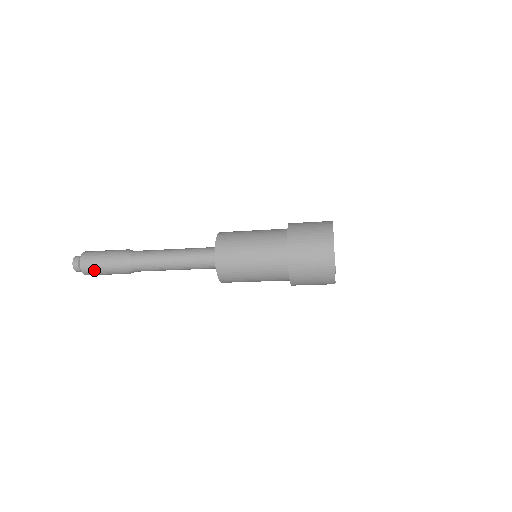
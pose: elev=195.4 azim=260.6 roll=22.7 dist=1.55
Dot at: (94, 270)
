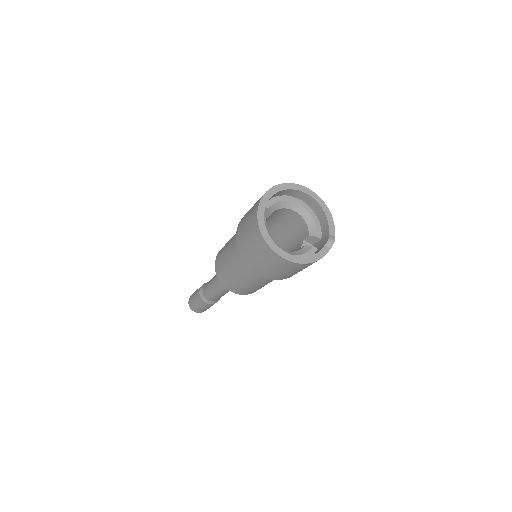
Dot at: (195, 307)
